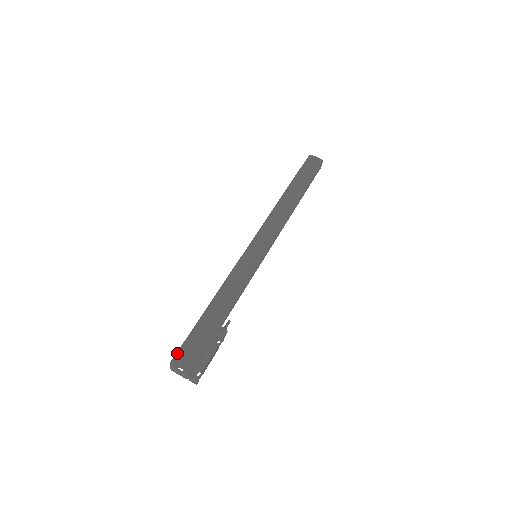
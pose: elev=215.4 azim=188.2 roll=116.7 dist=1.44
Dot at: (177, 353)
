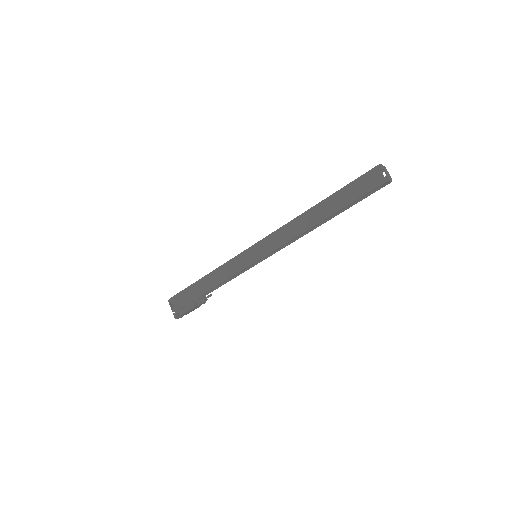
Dot at: (174, 296)
